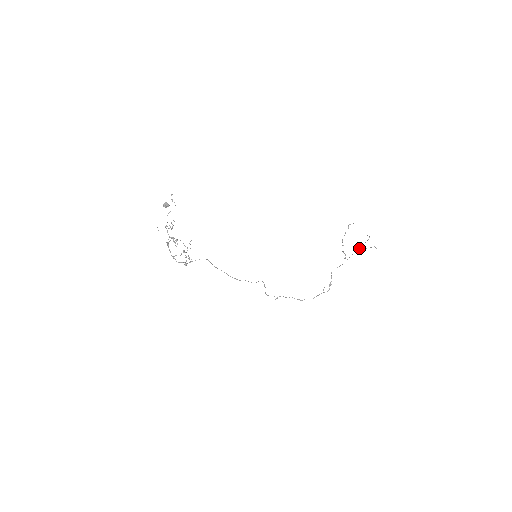
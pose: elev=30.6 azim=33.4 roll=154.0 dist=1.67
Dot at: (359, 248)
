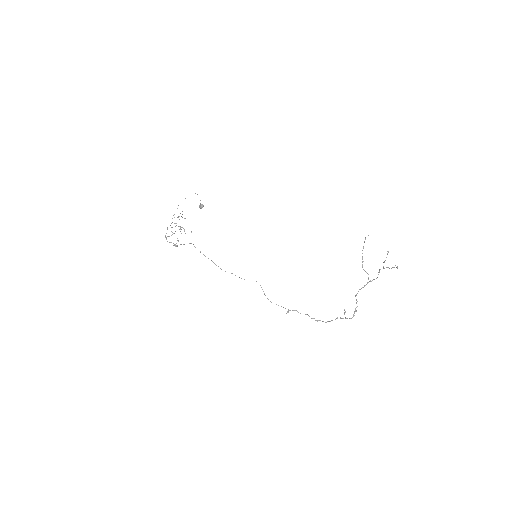
Dot at: occluded
